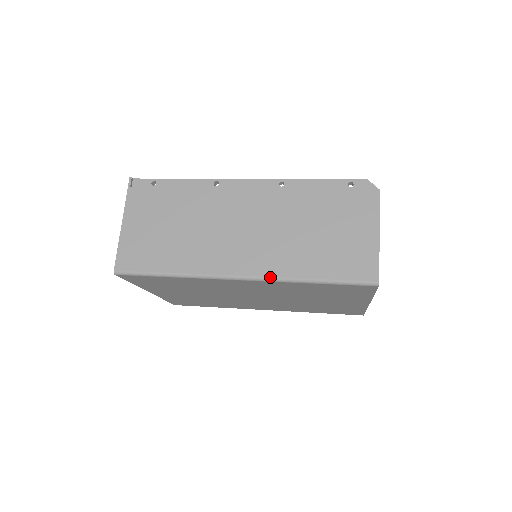
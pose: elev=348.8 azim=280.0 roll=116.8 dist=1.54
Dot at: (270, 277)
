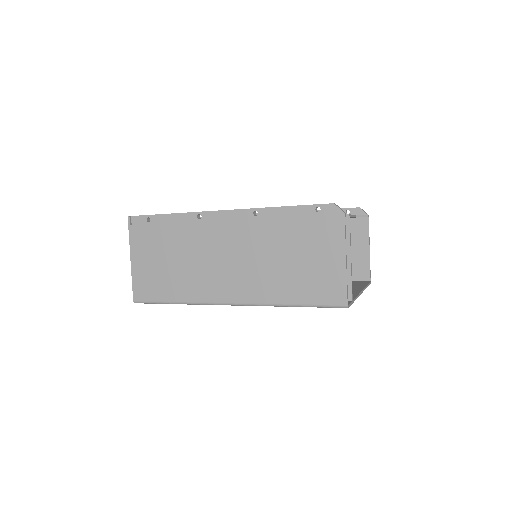
Dot at: (255, 303)
